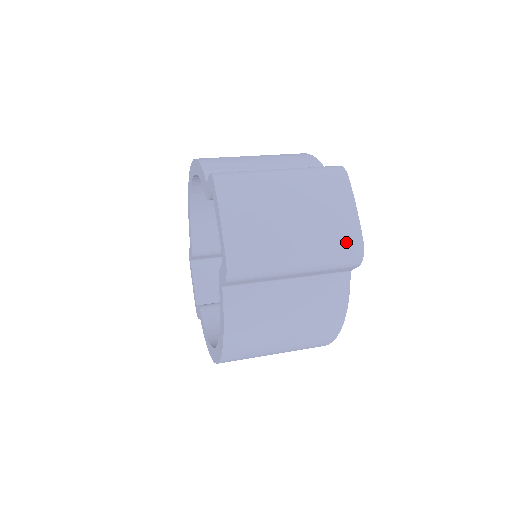
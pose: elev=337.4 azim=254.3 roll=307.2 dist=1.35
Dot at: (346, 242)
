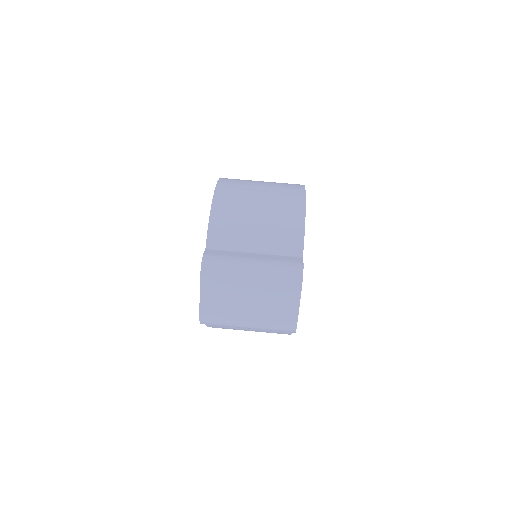
Dot at: (284, 325)
